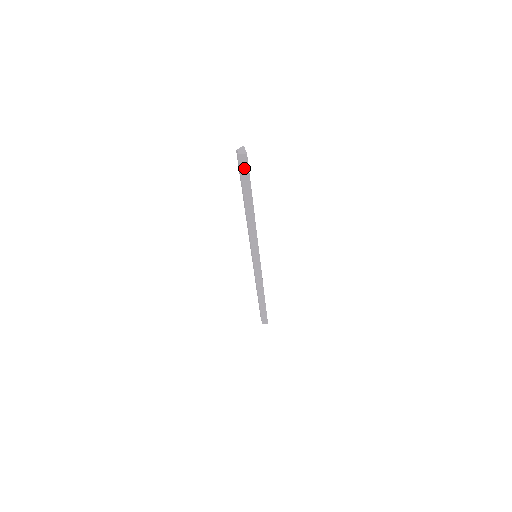
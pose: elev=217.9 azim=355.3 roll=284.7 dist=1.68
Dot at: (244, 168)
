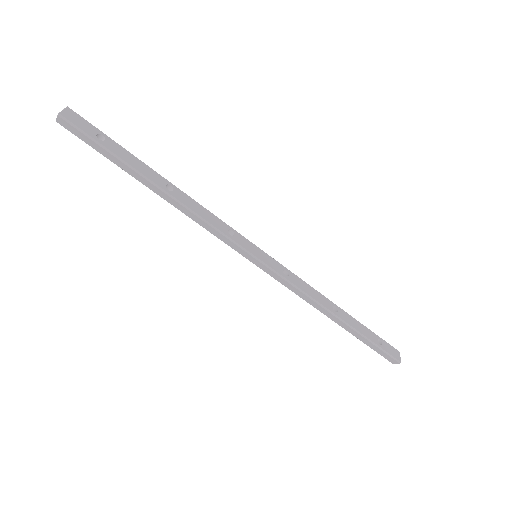
Dot at: (81, 135)
